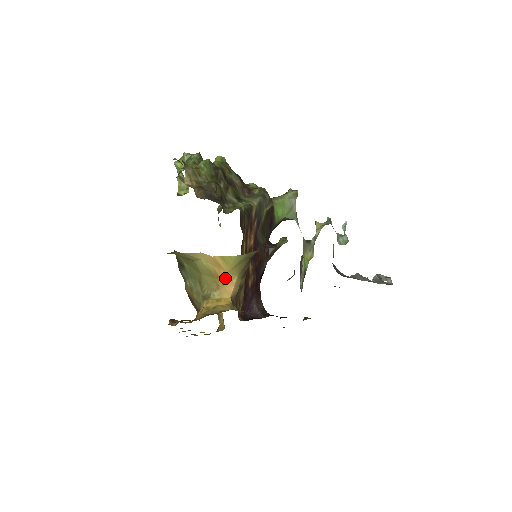
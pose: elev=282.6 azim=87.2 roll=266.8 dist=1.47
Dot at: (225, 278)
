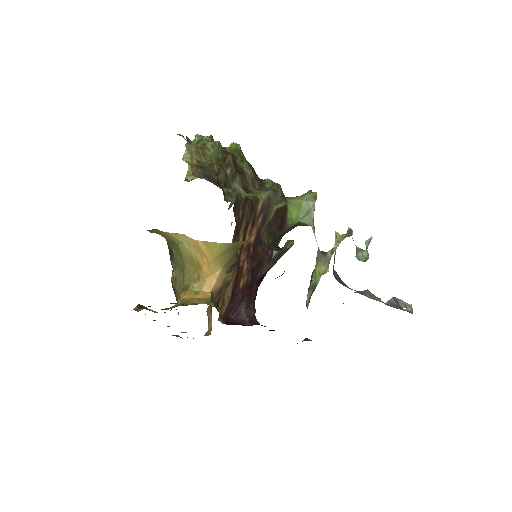
Dot at: (207, 268)
